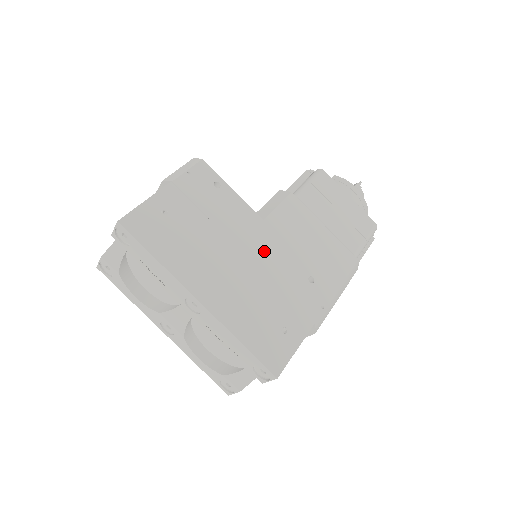
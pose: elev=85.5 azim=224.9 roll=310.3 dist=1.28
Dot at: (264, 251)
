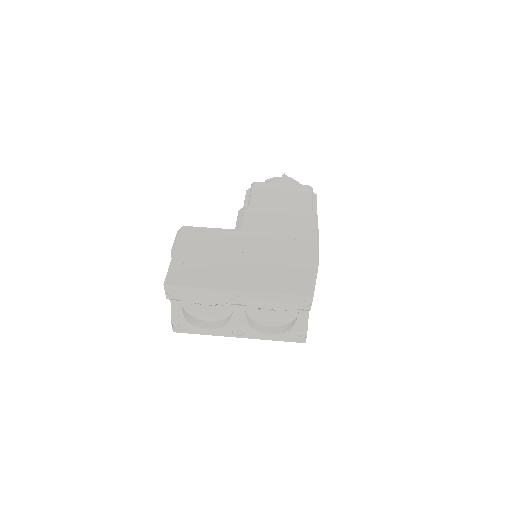
Dot at: (254, 244)
